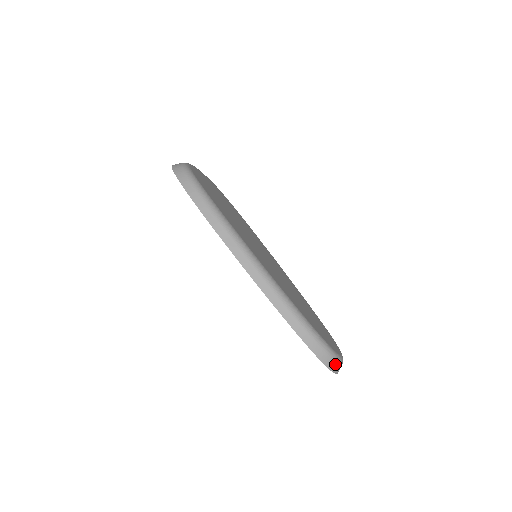
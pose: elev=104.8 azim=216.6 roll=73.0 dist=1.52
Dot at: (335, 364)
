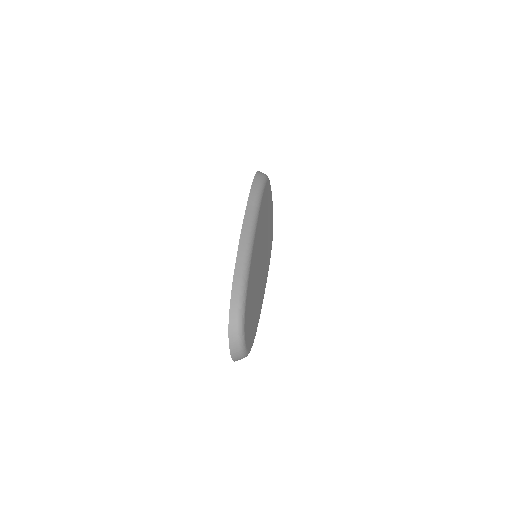
Dot at: (236, 332)
